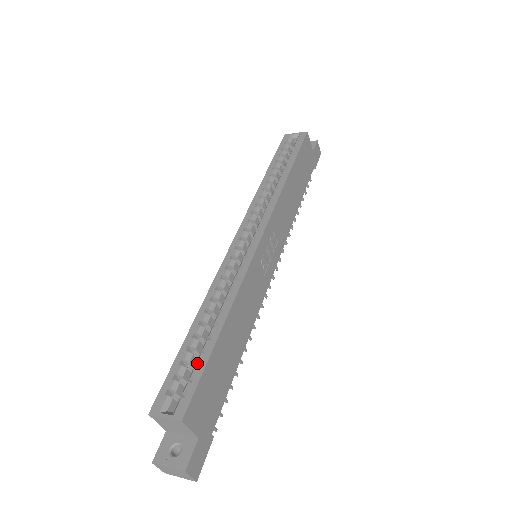
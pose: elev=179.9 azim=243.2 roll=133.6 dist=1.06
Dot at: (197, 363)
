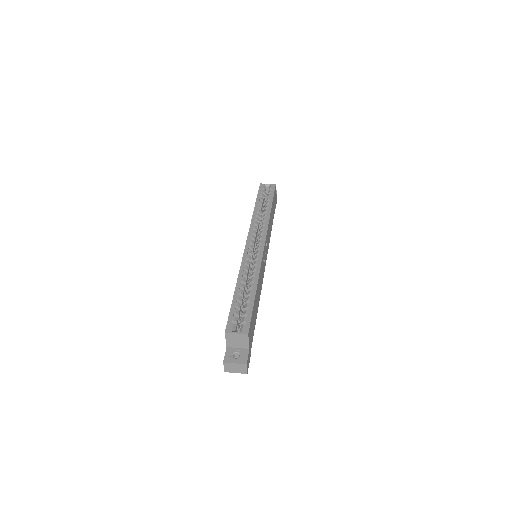
Dot at: (246, 308)
